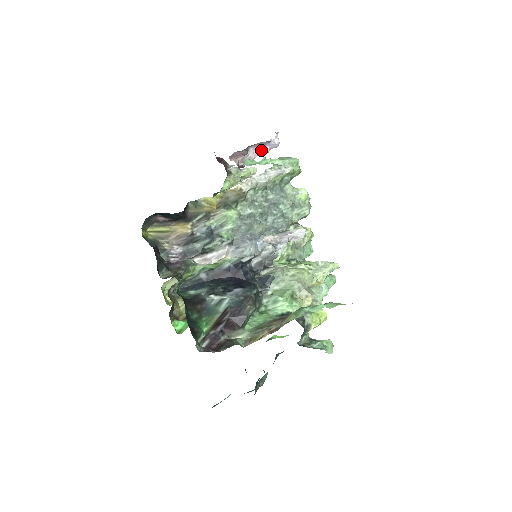
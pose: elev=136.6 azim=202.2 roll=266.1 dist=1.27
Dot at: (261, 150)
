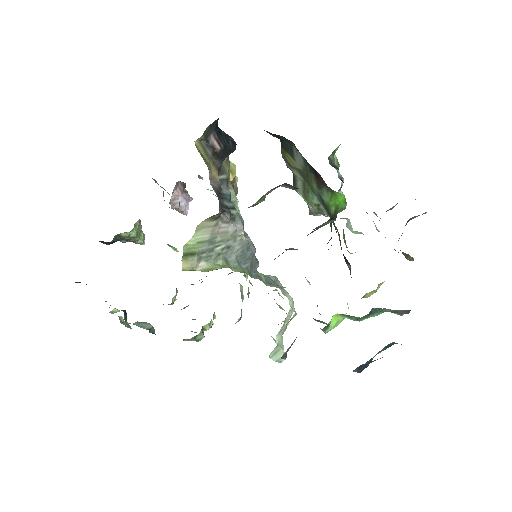
Dot at: (182, 205)
